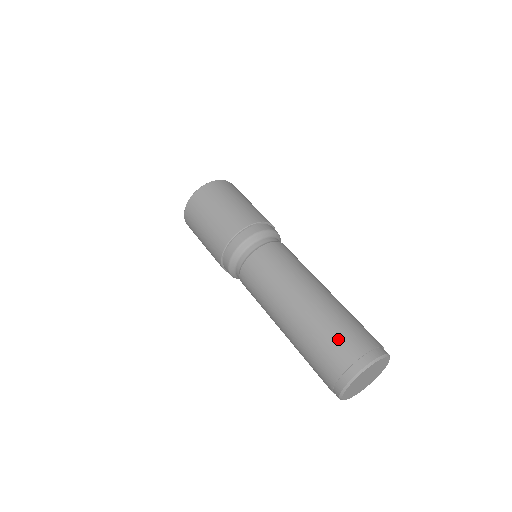
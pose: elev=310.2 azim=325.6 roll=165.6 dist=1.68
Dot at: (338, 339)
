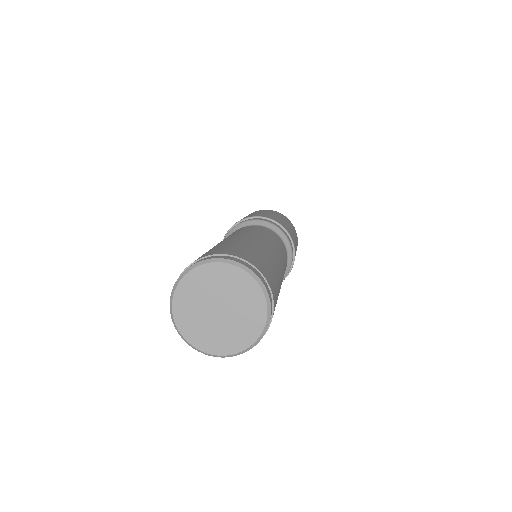
Dot at: occluded
